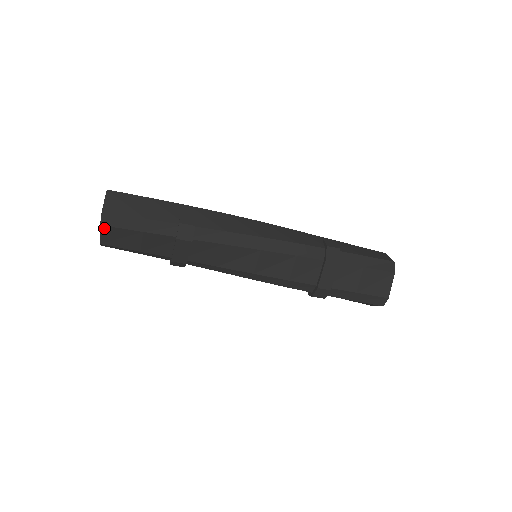
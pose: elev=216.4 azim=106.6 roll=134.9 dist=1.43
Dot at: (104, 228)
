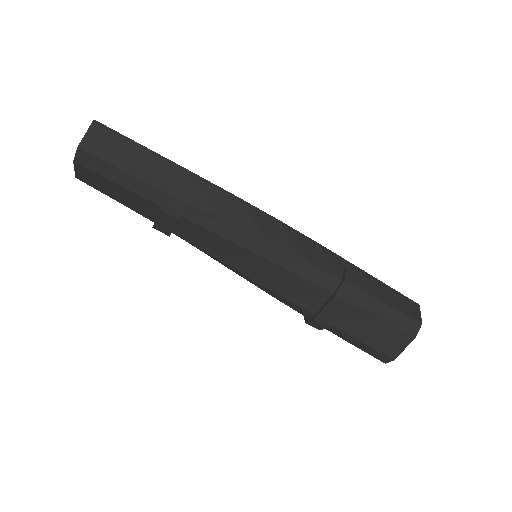
Dot at: (78, 166)
